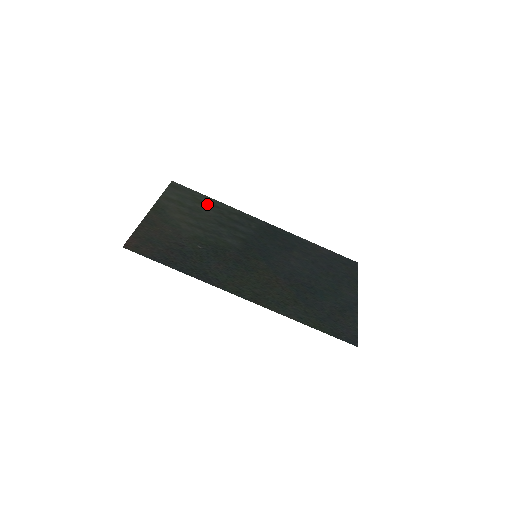
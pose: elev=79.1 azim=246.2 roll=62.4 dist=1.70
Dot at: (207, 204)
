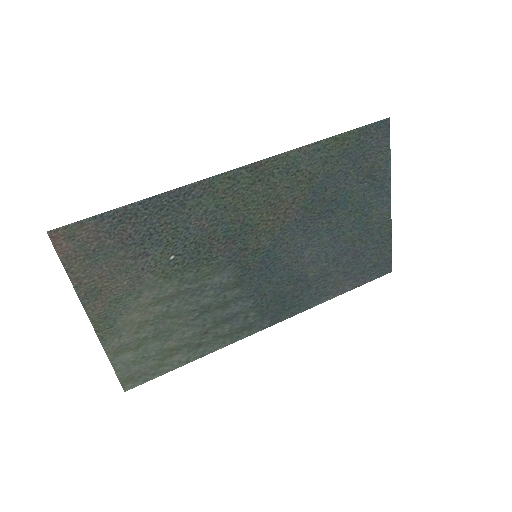
Dot at: (181, 349)
